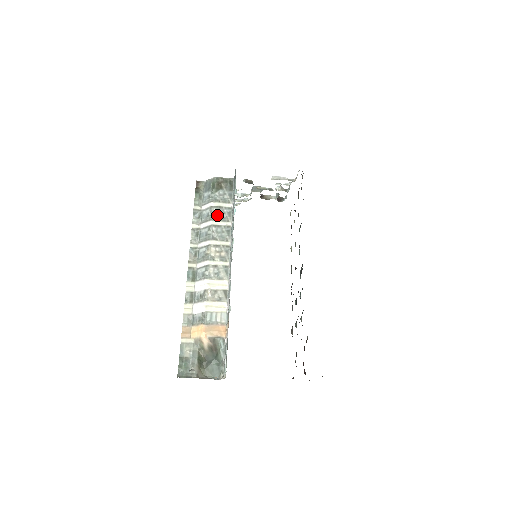
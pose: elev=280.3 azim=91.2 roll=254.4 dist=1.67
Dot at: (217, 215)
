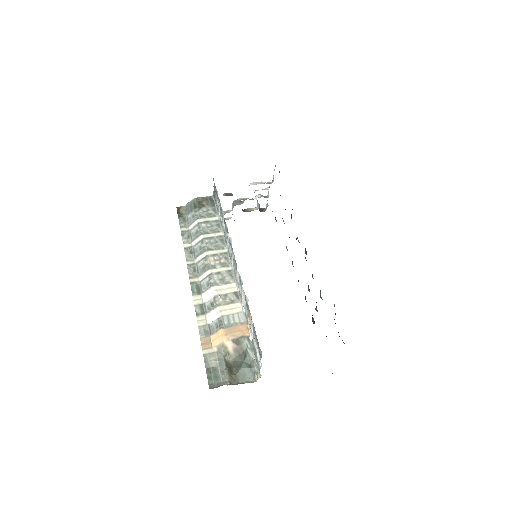
Dot at: (206, 229)
